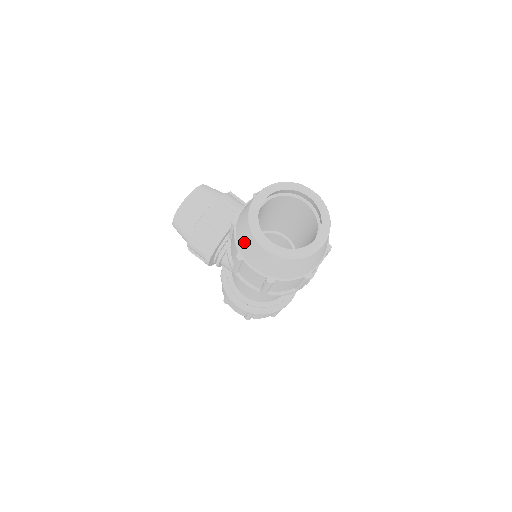
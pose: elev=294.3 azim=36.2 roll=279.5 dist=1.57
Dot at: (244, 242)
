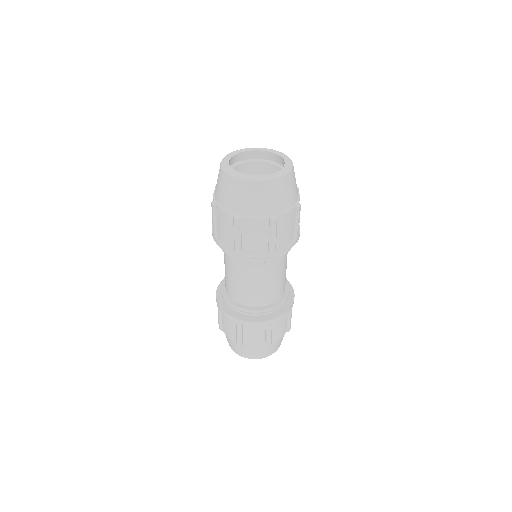
Dot at: occluded
